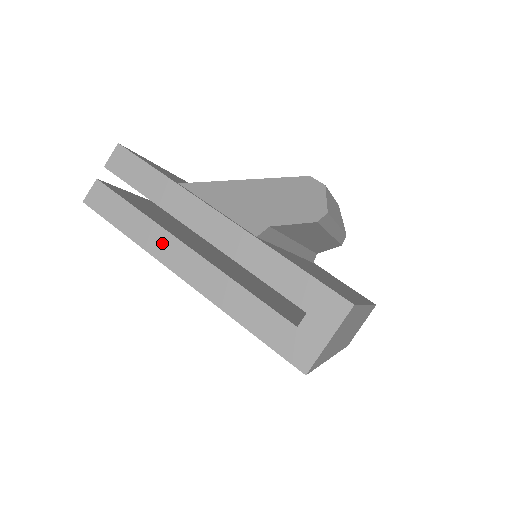
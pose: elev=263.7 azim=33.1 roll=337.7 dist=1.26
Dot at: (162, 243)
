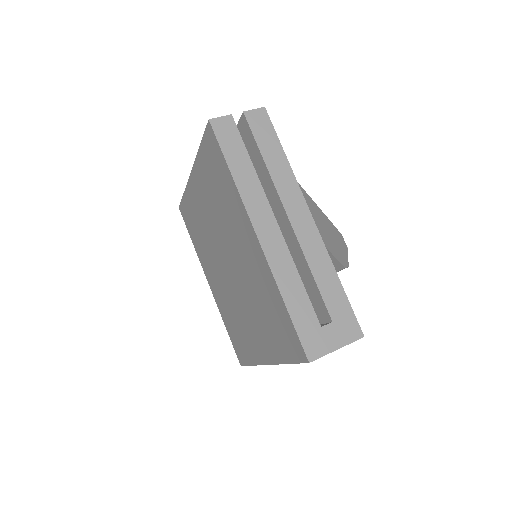
Dot at: (257, 200)
